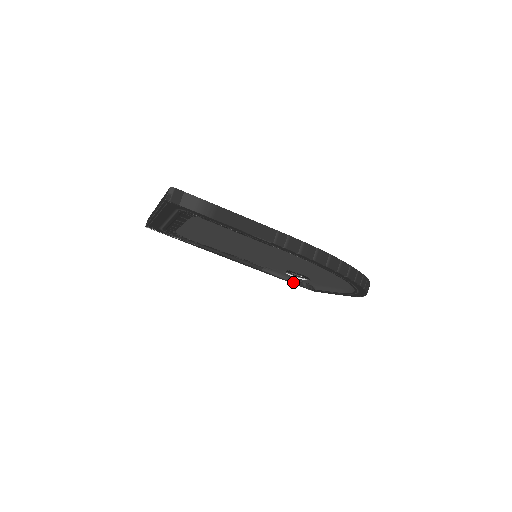
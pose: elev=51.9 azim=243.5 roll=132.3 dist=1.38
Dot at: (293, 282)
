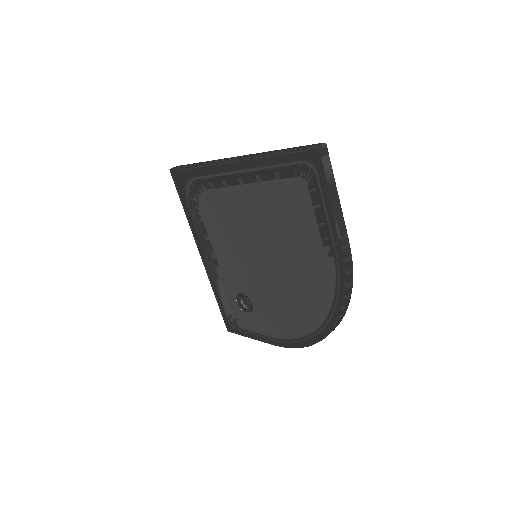
Dot at: (226, 309)
